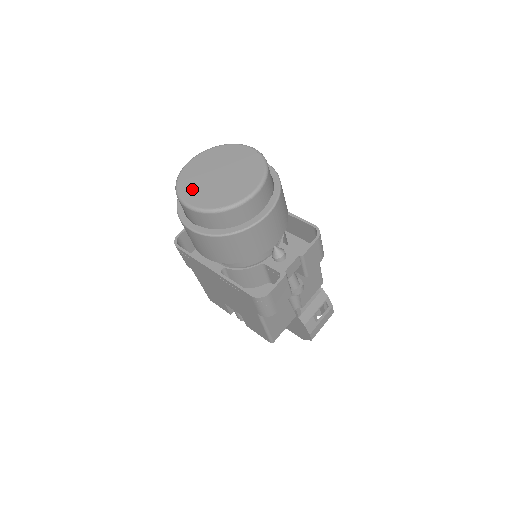
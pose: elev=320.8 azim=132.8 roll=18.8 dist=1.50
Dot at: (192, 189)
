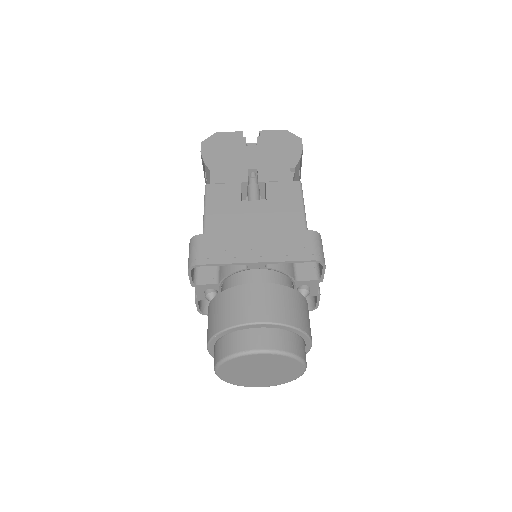
Dot at: (250, 383)
